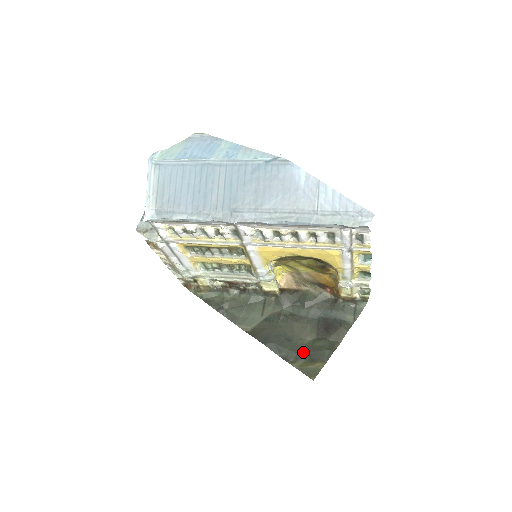
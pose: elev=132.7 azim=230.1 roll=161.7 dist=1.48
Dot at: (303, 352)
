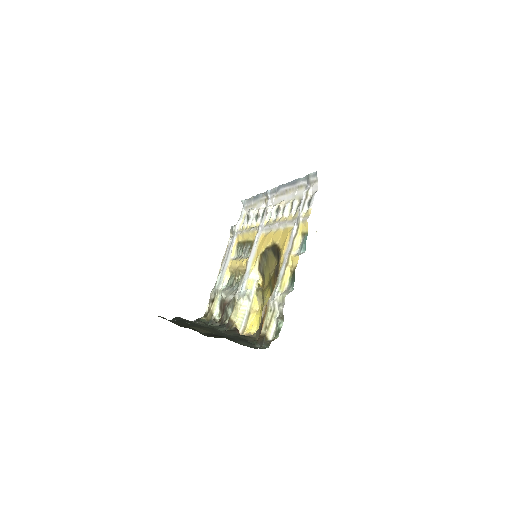
Dot at: (183, 324)
